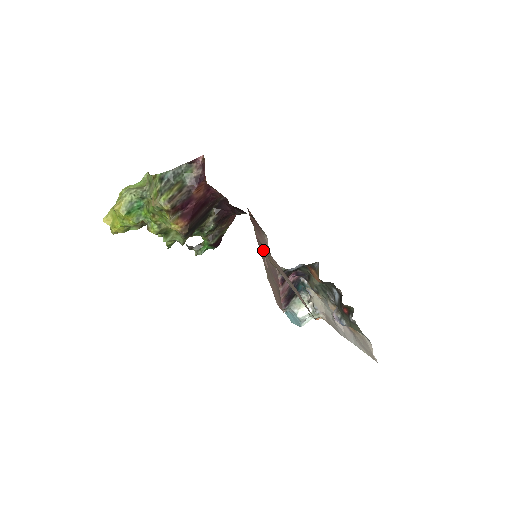
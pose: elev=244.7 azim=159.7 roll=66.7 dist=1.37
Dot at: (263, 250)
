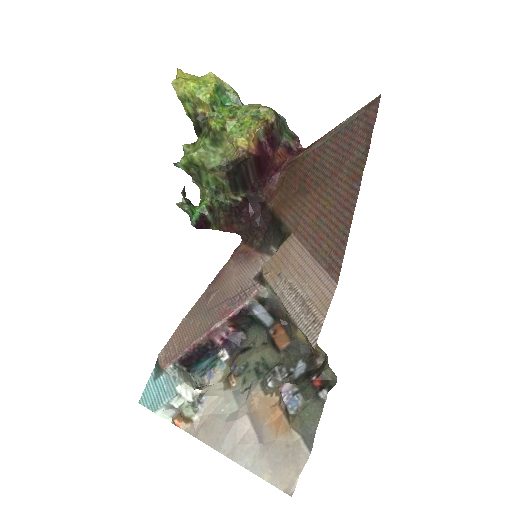
Dot at: (227, 281)
